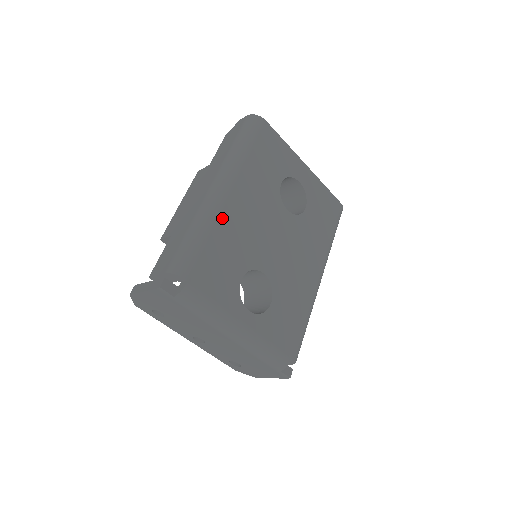
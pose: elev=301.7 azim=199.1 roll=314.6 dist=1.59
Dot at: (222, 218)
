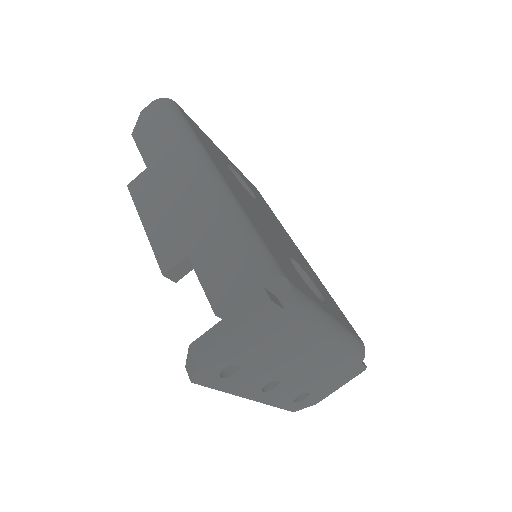
Dot at: (240, 203)
